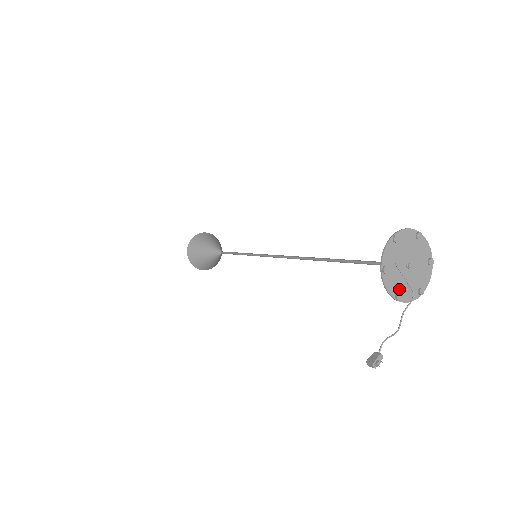
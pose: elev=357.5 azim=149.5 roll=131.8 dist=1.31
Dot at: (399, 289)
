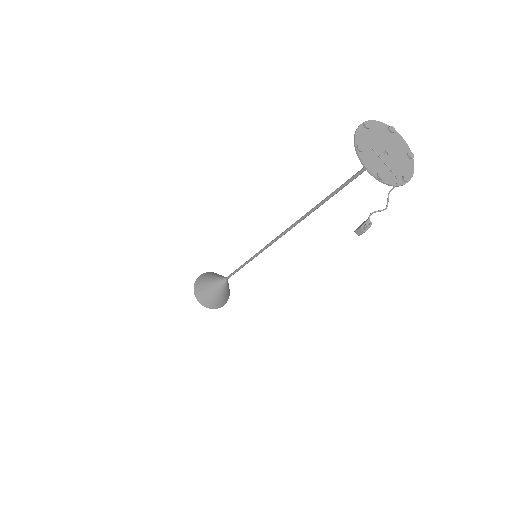
Dot at: (379, 170)
